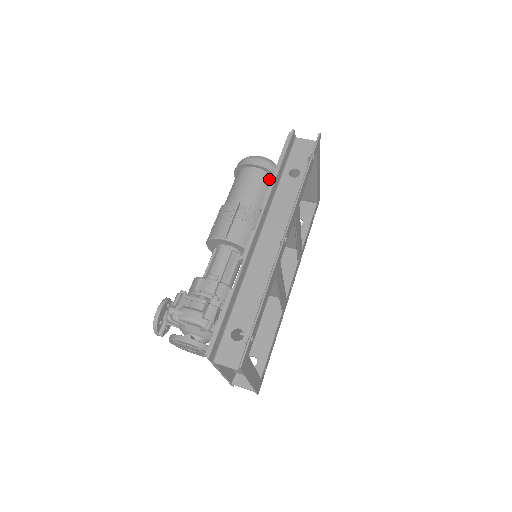
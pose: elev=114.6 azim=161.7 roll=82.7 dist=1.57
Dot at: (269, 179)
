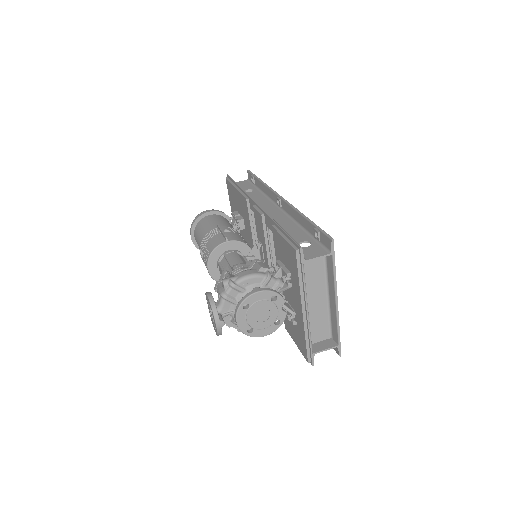
Dot at: (225, 219)
